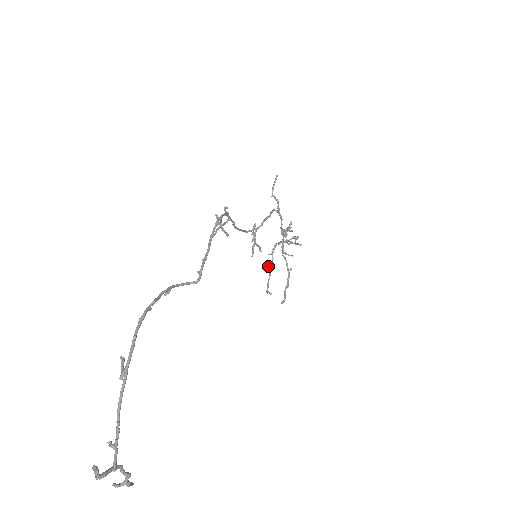
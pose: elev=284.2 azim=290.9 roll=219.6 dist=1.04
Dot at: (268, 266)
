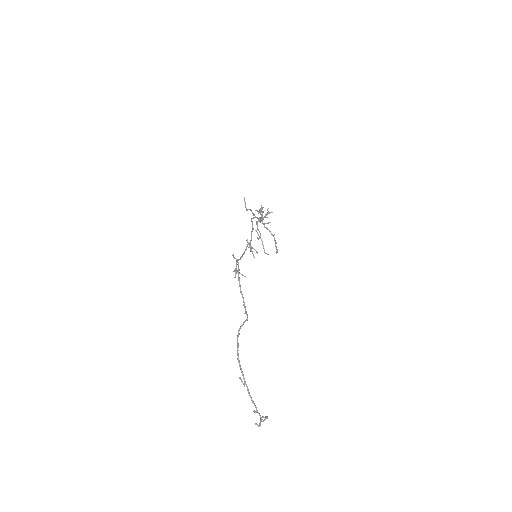
Dot at: (258, 235)
